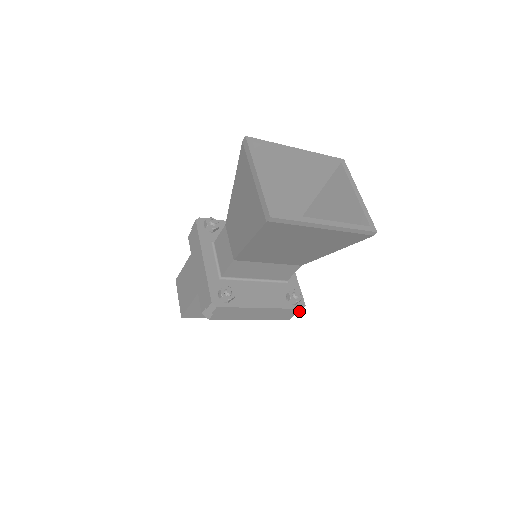
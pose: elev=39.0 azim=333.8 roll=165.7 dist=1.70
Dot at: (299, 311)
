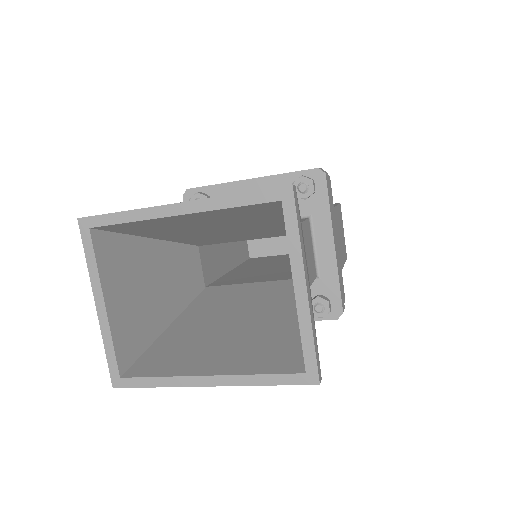
Dot at: occluded
